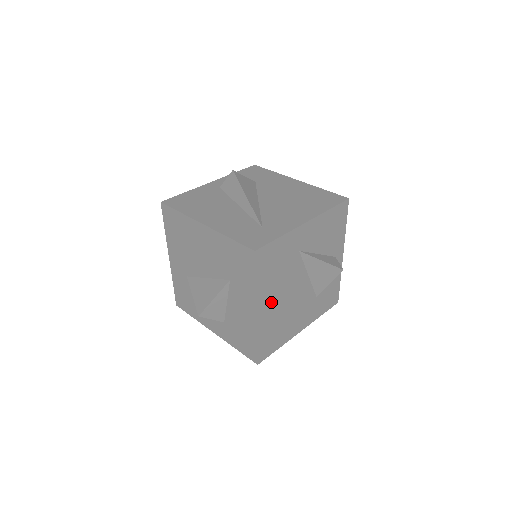
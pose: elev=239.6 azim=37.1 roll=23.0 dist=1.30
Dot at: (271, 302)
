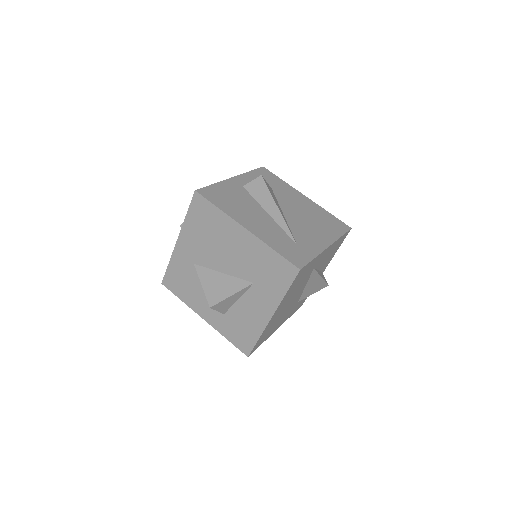
Dot at: (281, 308)
